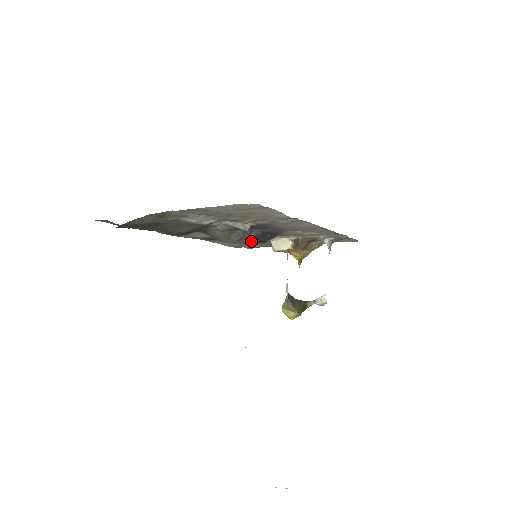
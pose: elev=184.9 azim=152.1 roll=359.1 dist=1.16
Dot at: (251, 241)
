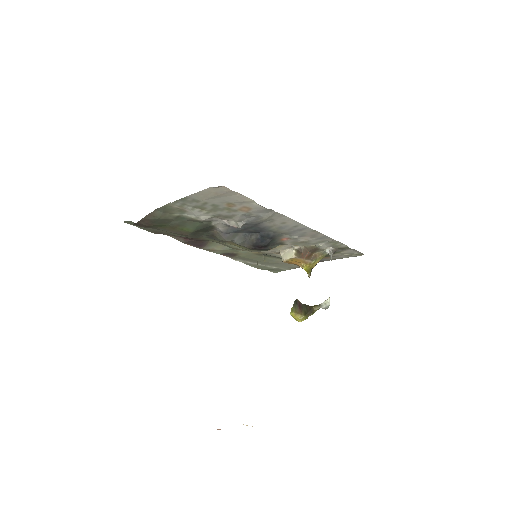
Dot at: (253, 245)
